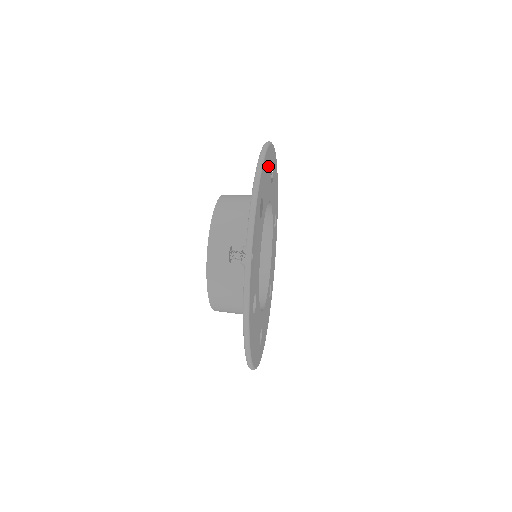
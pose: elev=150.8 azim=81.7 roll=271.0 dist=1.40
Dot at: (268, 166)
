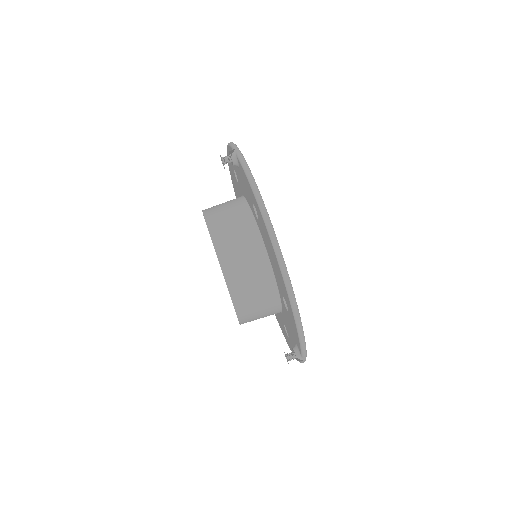
Dot at: occluded
